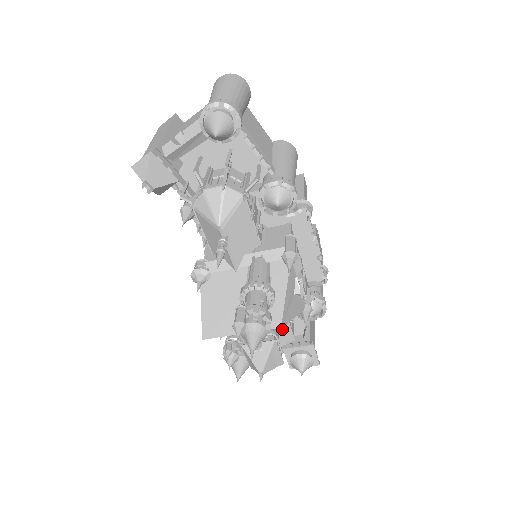
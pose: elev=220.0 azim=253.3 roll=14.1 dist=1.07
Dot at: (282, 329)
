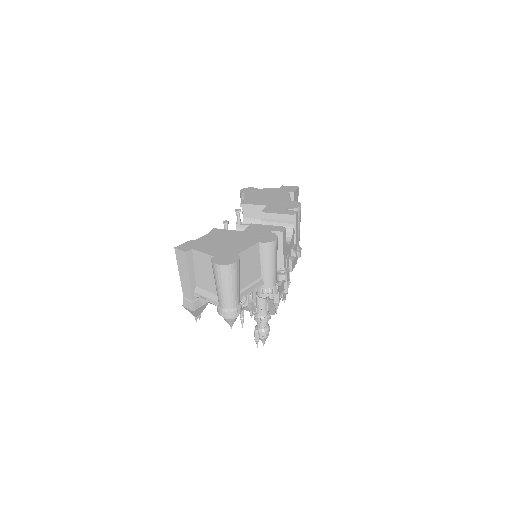
Dot at: occluded
